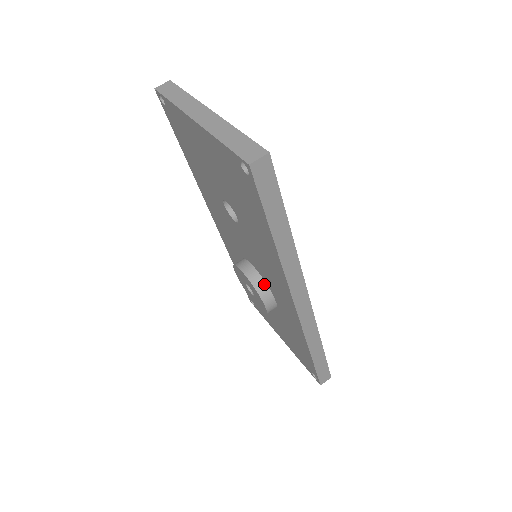
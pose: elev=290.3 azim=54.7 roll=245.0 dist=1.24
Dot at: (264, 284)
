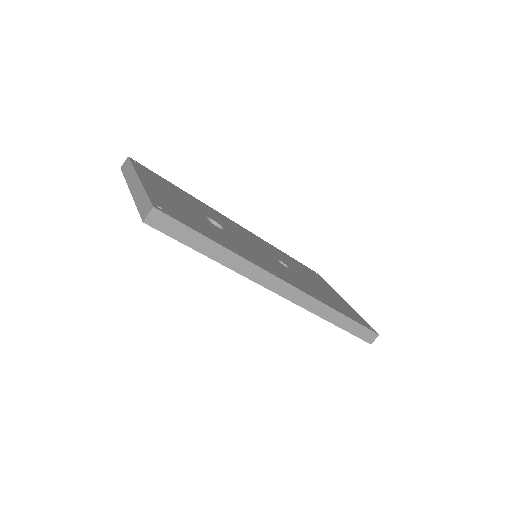
Dot at: occluded
